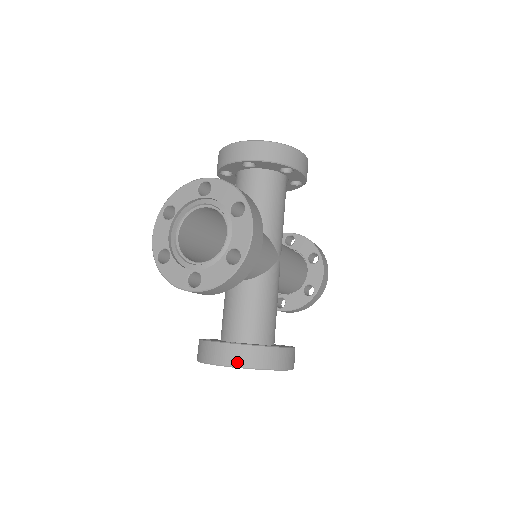
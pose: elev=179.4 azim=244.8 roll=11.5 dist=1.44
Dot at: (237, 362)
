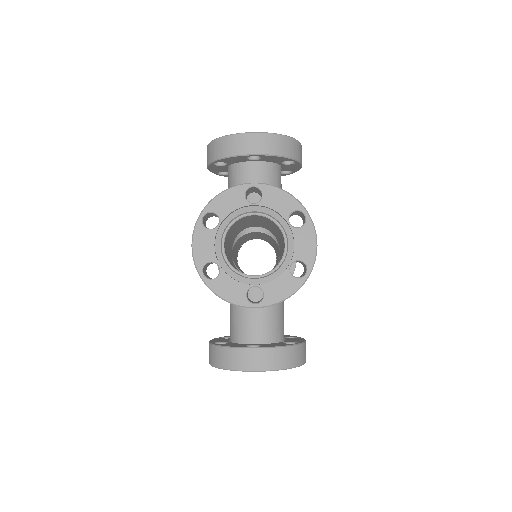
Dot at: (271, 186)
